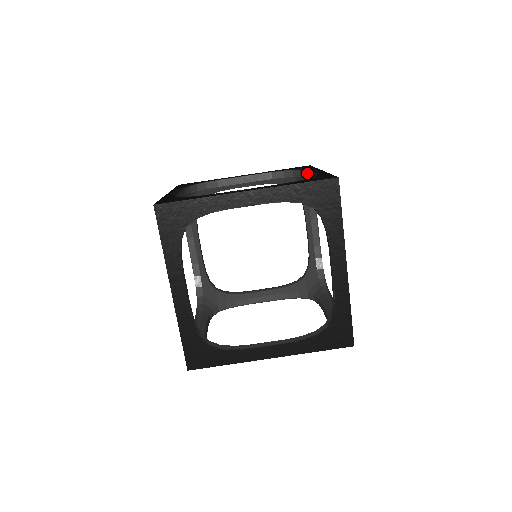
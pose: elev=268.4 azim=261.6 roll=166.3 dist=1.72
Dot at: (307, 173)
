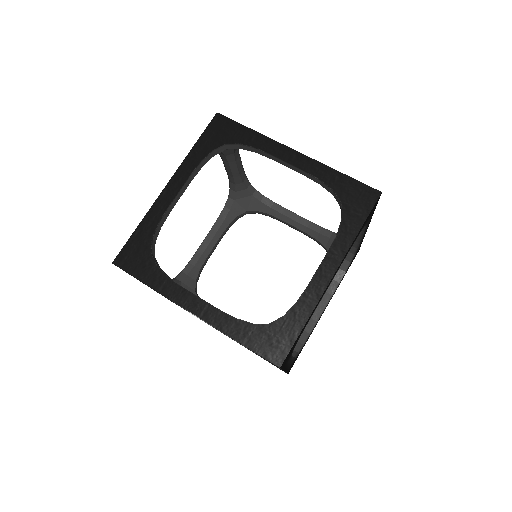
Dot at: occluded
